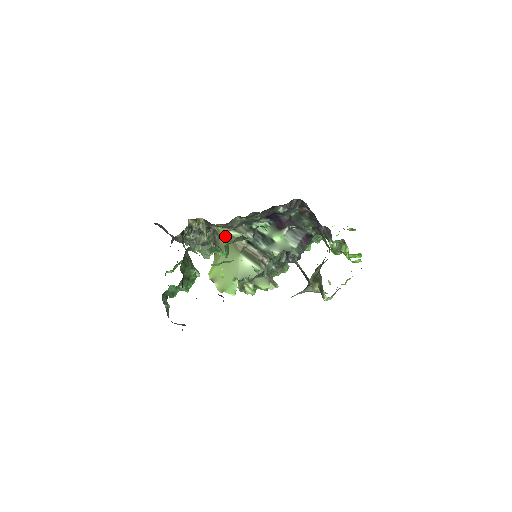
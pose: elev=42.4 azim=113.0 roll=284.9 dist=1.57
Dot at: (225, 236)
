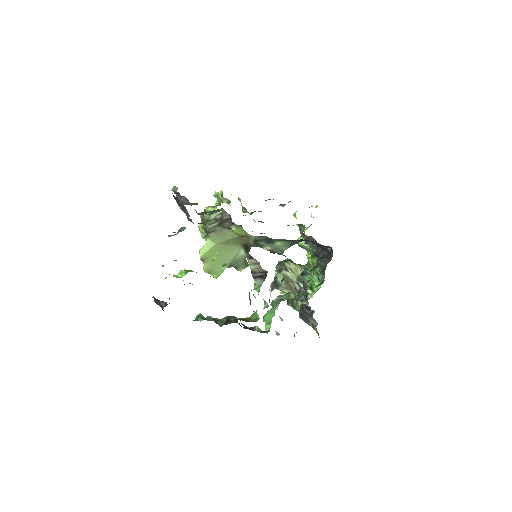
Dot at: (240, 232)
